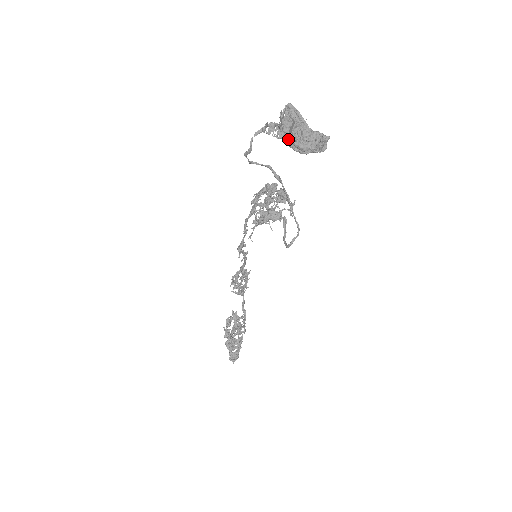
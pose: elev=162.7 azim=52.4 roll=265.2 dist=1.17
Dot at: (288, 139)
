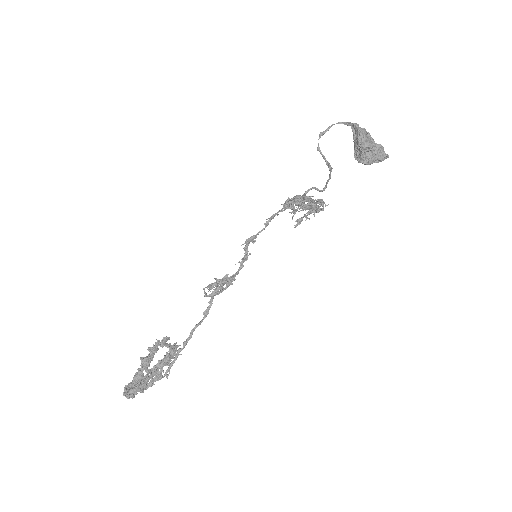
Dot at: (360, 131)
